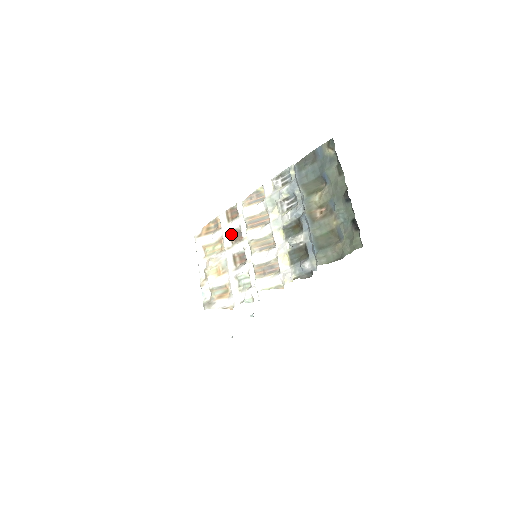
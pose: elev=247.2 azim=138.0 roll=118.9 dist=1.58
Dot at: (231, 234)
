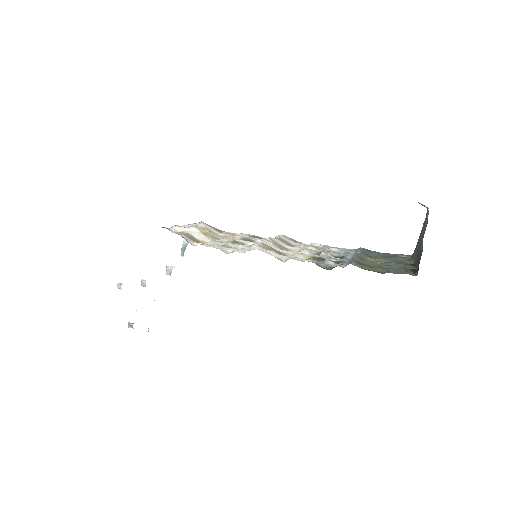
Dot at: (246, 238)
